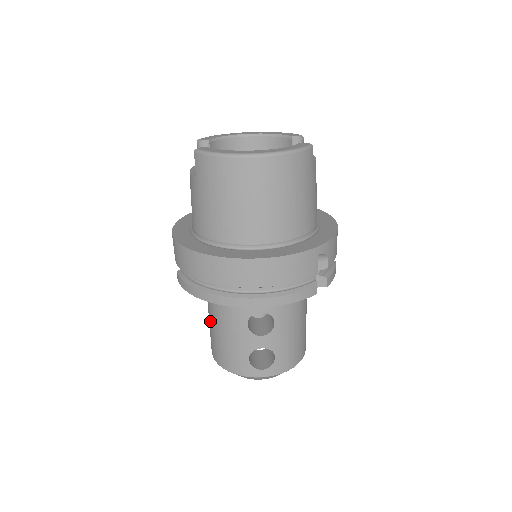
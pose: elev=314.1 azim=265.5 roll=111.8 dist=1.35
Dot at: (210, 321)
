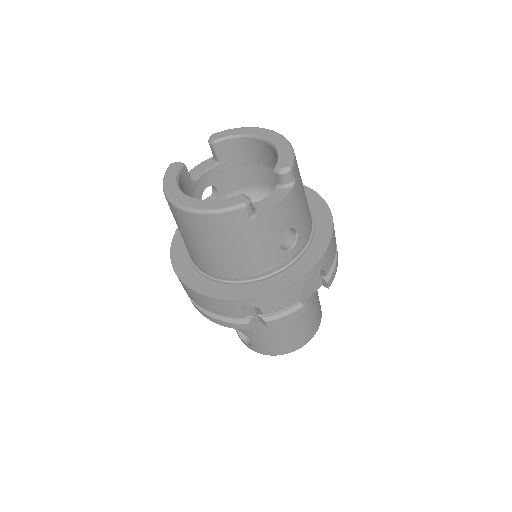
Dot at: occluded
